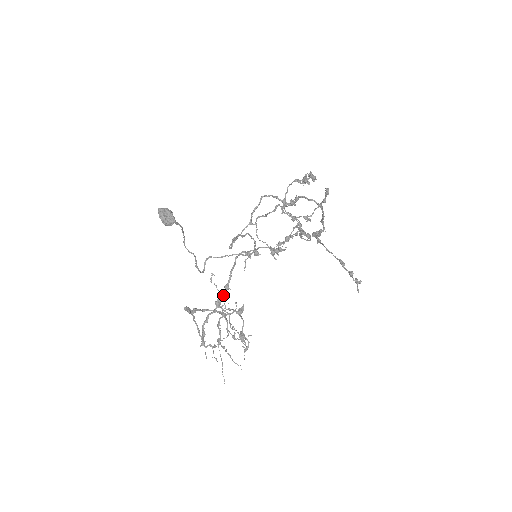
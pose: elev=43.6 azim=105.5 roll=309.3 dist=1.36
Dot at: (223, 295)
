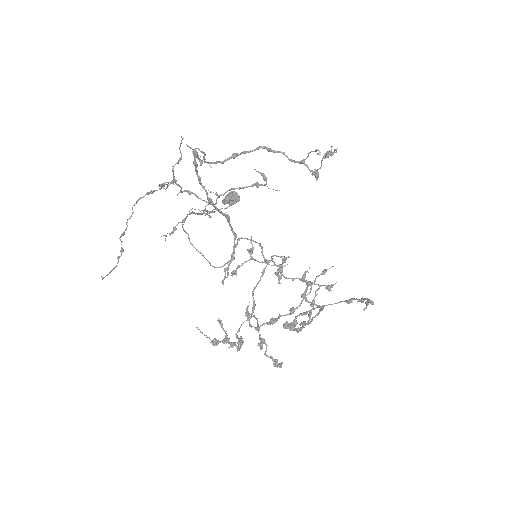
Dot at: (219, 210)
